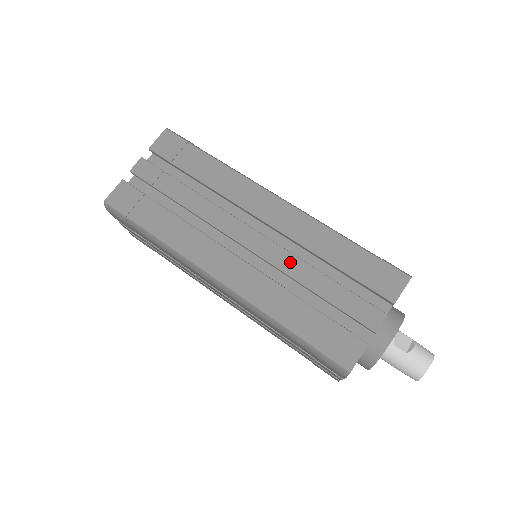
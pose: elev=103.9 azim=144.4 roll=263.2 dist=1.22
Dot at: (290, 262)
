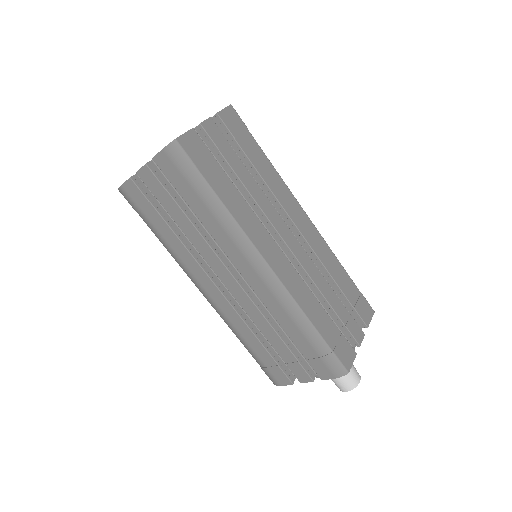
Dot at: (315, 272)
